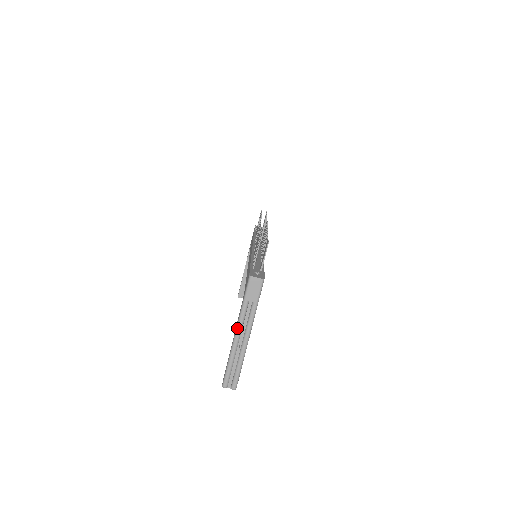
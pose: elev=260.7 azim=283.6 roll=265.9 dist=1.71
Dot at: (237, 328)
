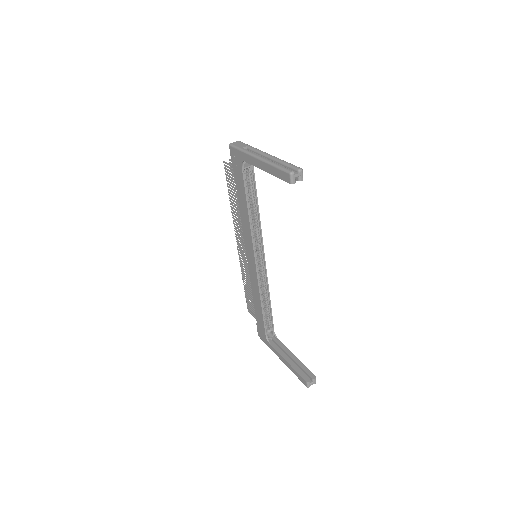
Dot at: (254, 156)
